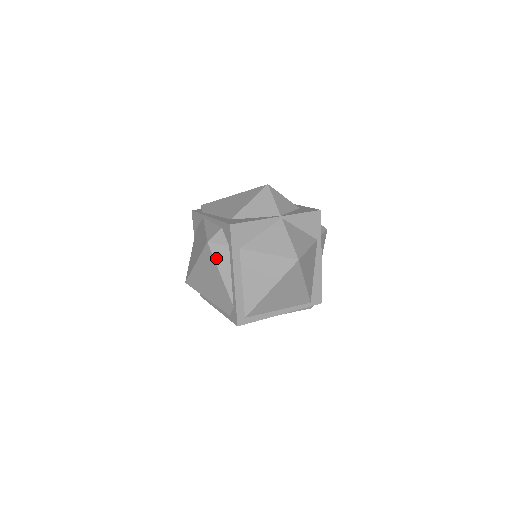
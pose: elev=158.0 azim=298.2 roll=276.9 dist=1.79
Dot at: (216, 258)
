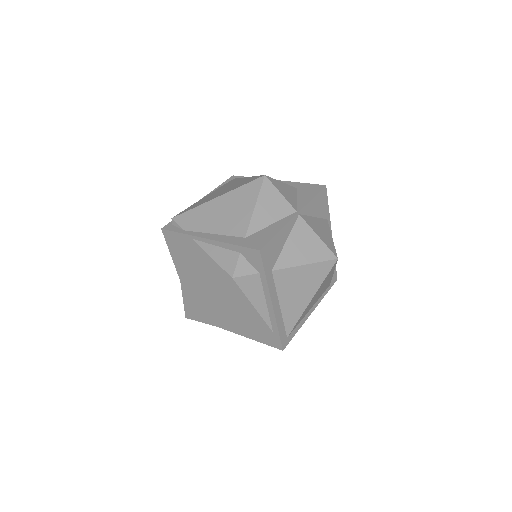
Dot at: (246, 291)
